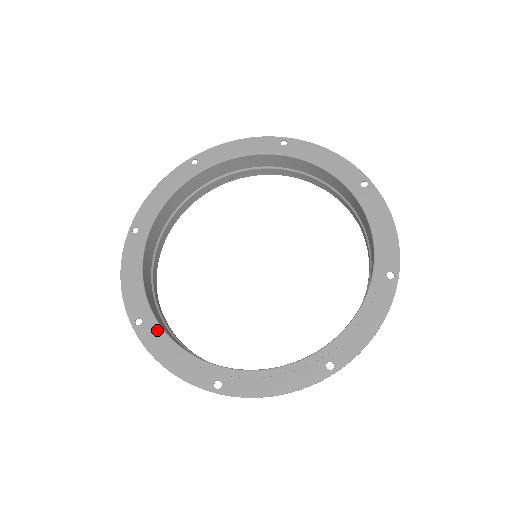
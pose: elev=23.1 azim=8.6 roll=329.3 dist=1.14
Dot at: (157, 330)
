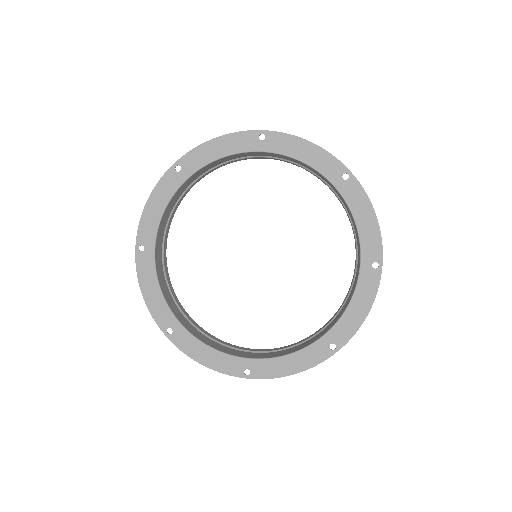
Dot at: (151, 265)
